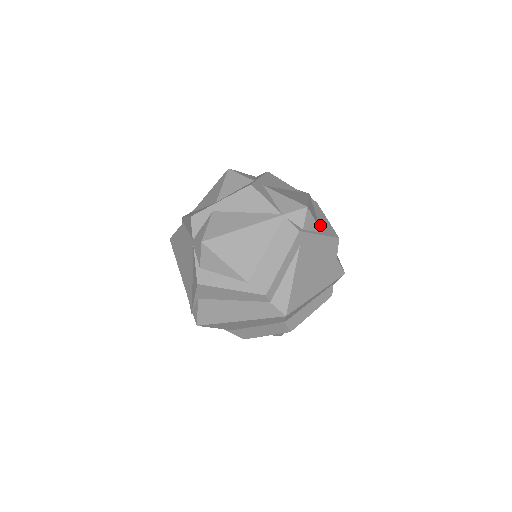
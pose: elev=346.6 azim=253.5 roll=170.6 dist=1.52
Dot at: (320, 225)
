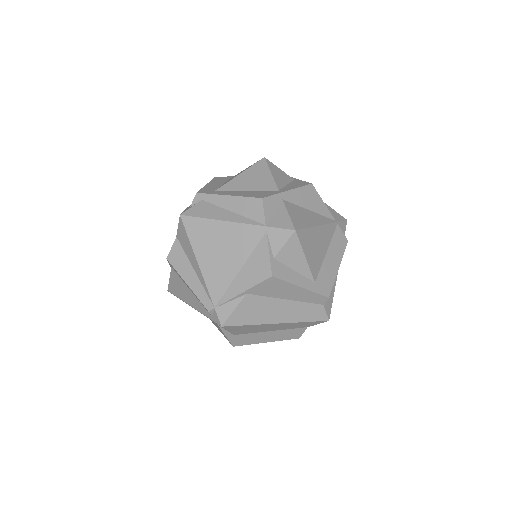
Dot at: occluded
